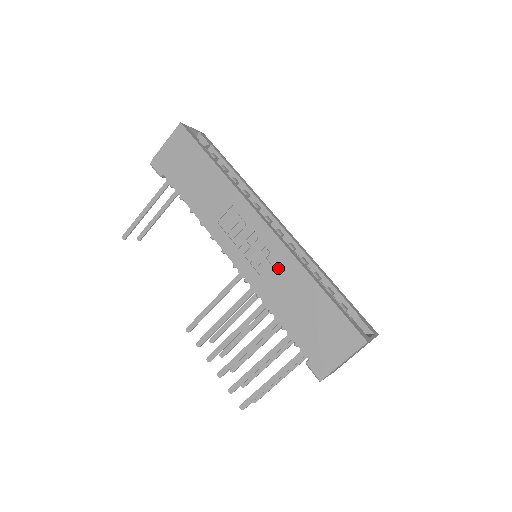
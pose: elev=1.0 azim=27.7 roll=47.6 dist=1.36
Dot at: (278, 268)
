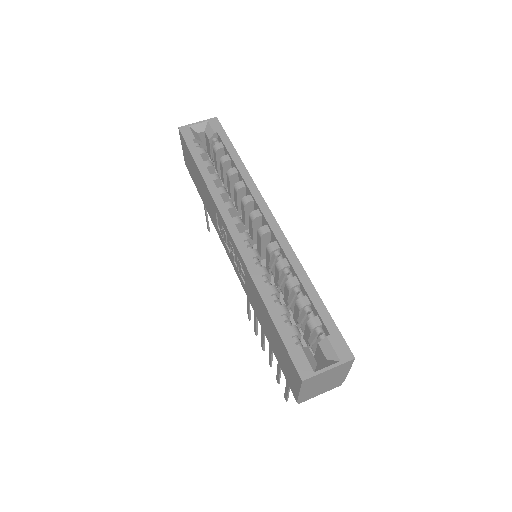
Dot at: (247, 281)
